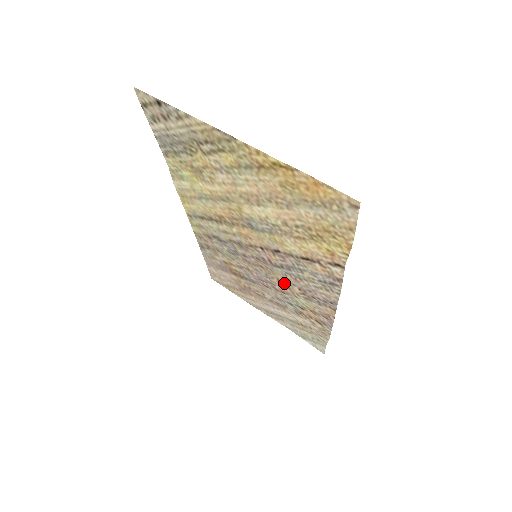
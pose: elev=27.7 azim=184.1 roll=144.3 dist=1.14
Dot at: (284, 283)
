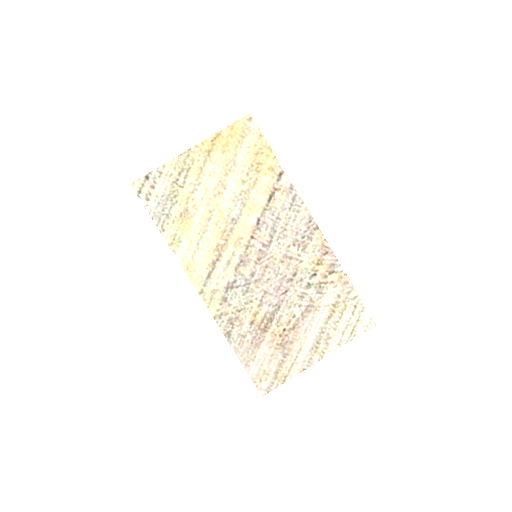
Dot at: (286, 258)
